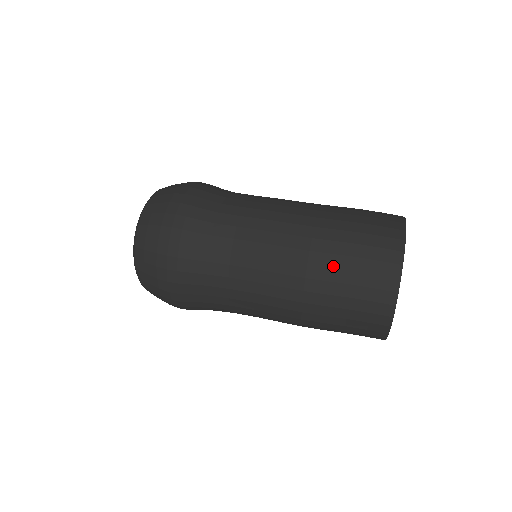
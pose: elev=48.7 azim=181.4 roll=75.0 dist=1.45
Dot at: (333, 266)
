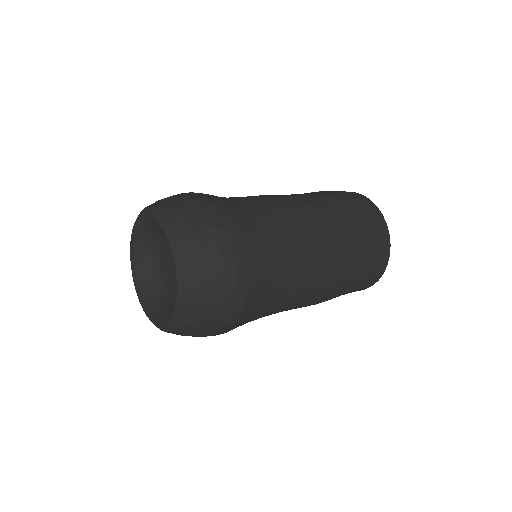
Dot at: (350, 282)
